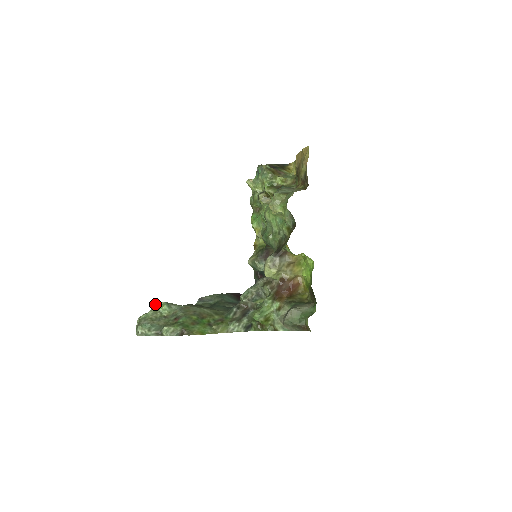
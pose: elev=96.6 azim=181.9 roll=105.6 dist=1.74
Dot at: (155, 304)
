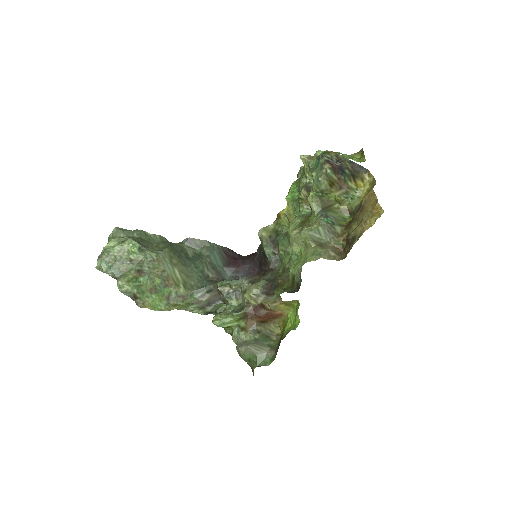
Dot at: (127, 239)
